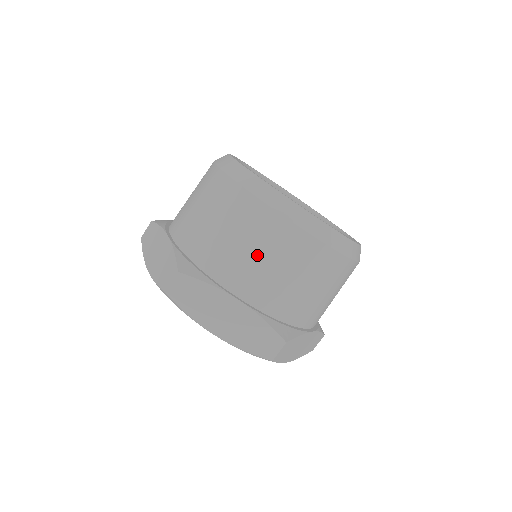
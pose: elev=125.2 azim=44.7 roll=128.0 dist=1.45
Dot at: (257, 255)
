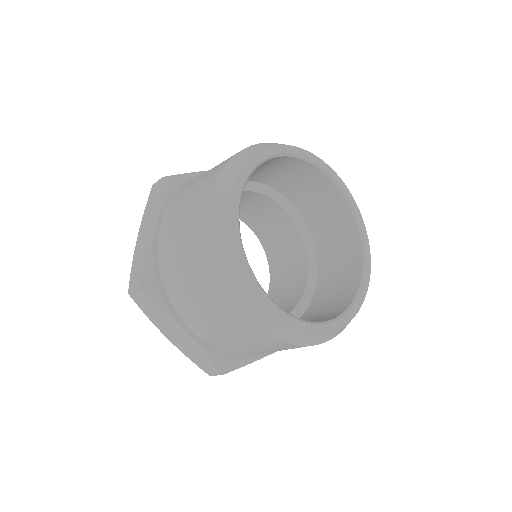
Dot at: (210, 315)
